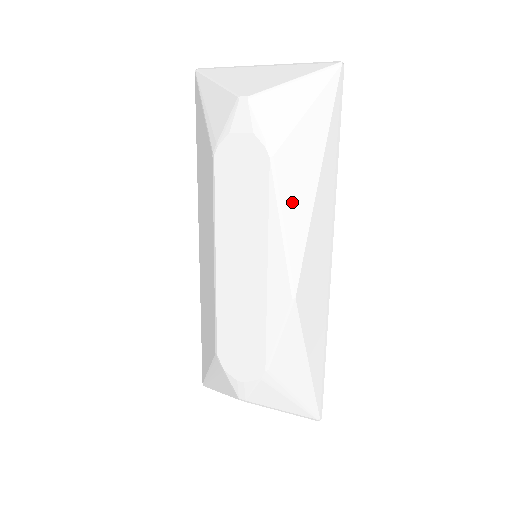
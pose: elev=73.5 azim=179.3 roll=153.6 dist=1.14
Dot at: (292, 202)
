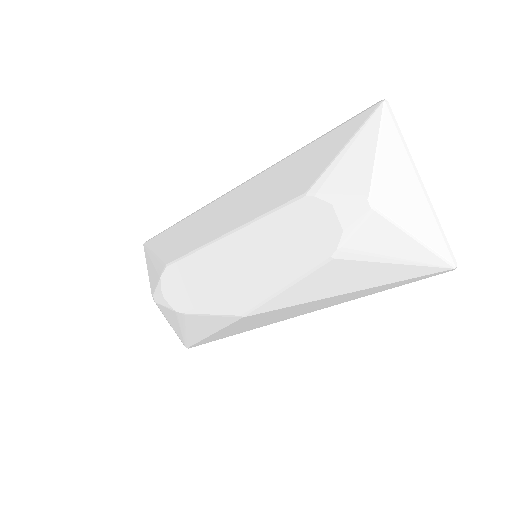
Dot at: (309, 286)
